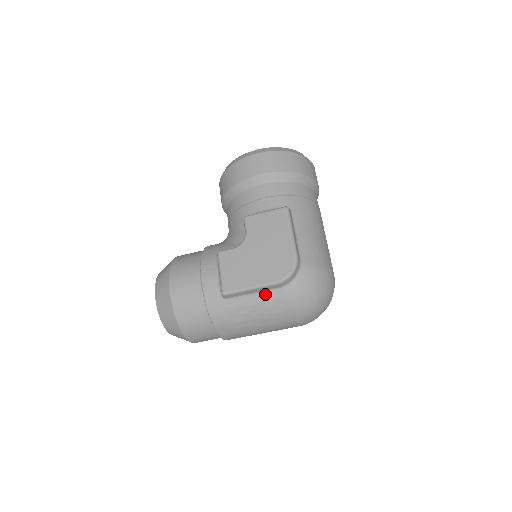
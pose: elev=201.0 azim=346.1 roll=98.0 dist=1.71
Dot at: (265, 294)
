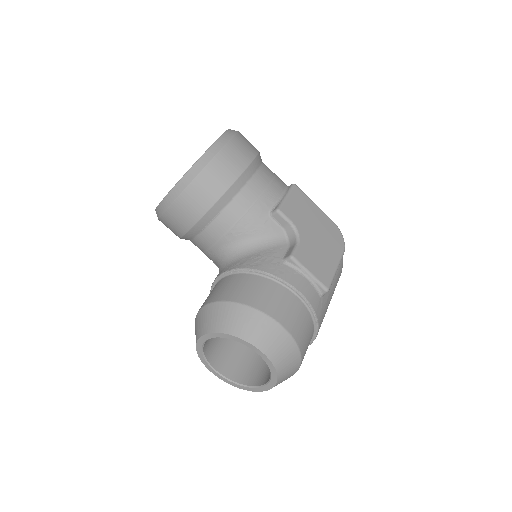
Dot at: occluded
